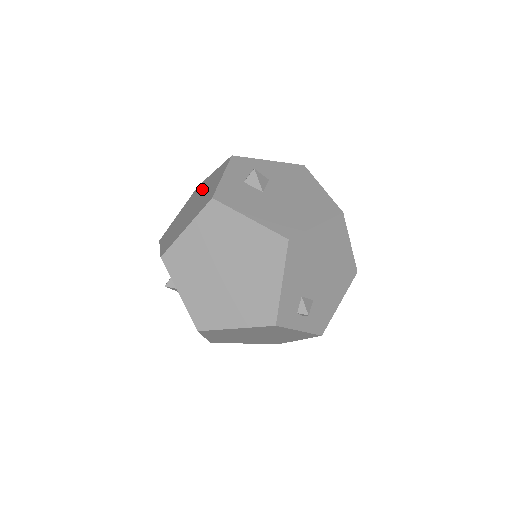
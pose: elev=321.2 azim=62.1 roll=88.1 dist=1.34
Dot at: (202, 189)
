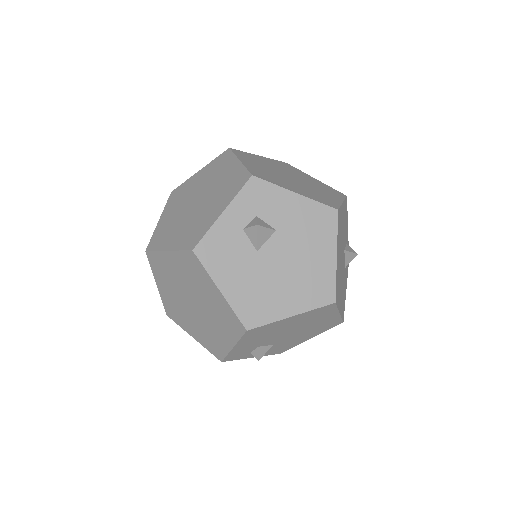
Dot at: (217, 180)
